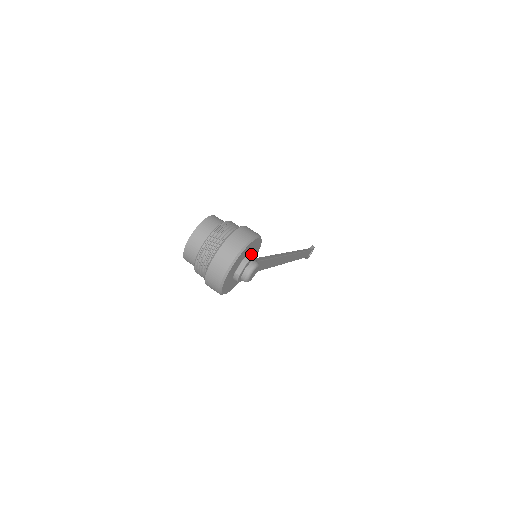
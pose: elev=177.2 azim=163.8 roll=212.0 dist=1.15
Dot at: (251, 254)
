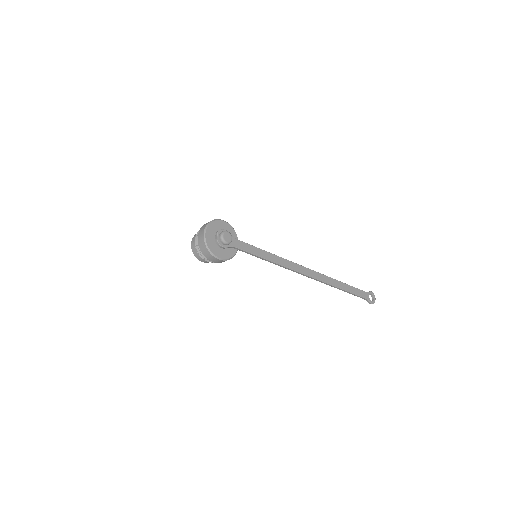
Dot at: (223, 230)
